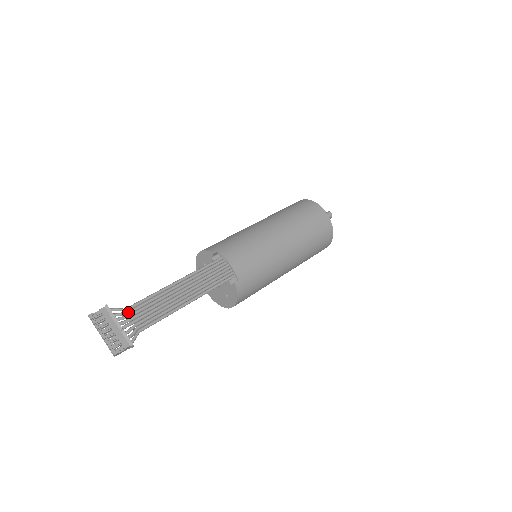
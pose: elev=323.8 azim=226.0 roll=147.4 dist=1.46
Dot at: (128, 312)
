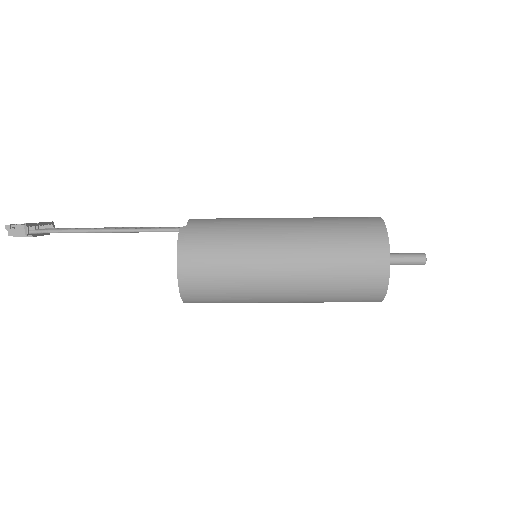
Dot at: occluded
